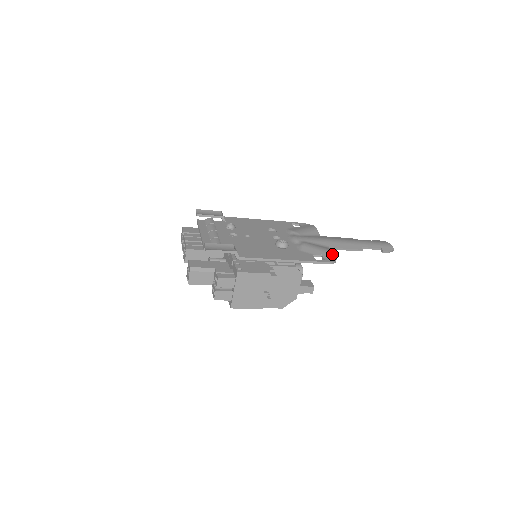
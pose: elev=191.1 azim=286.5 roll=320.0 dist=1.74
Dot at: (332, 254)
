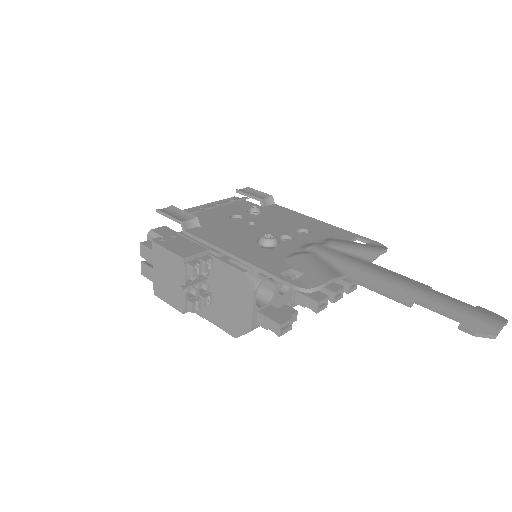
Dot at: (319, 279)
